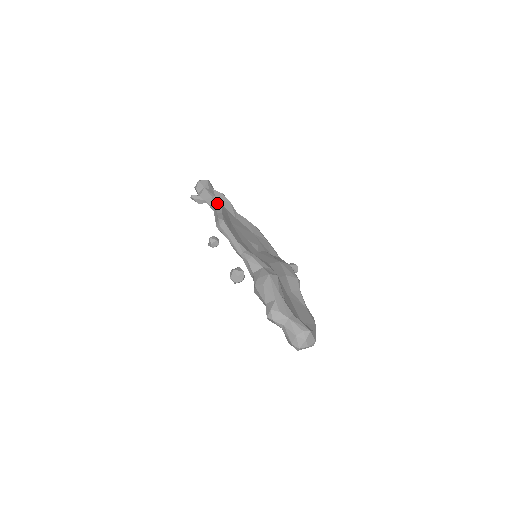
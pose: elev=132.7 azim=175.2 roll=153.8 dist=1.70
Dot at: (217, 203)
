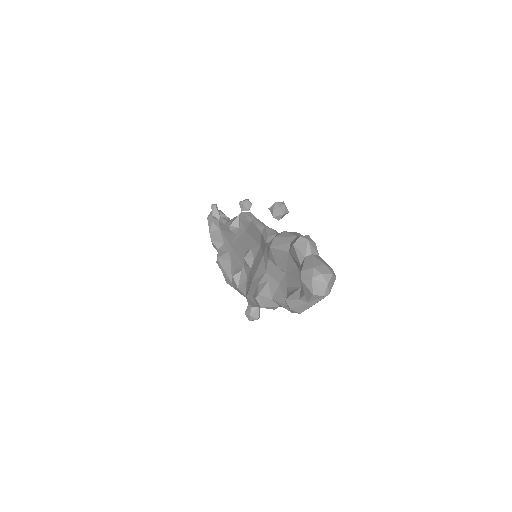
Dot at: occluded
